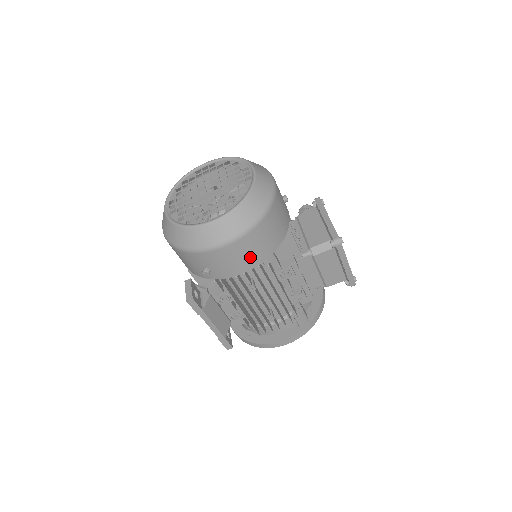
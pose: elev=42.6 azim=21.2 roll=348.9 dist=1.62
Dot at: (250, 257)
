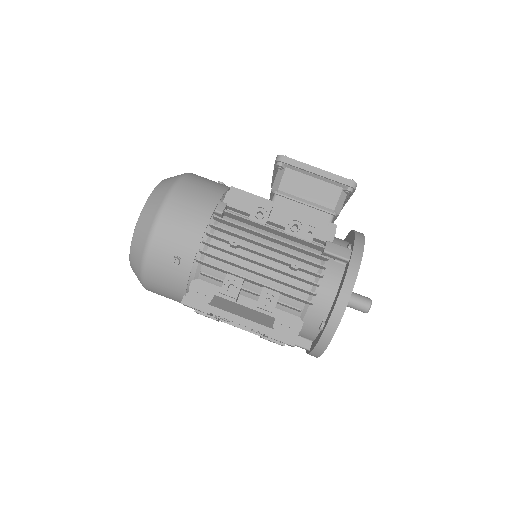
Dot at: (195, 212)
